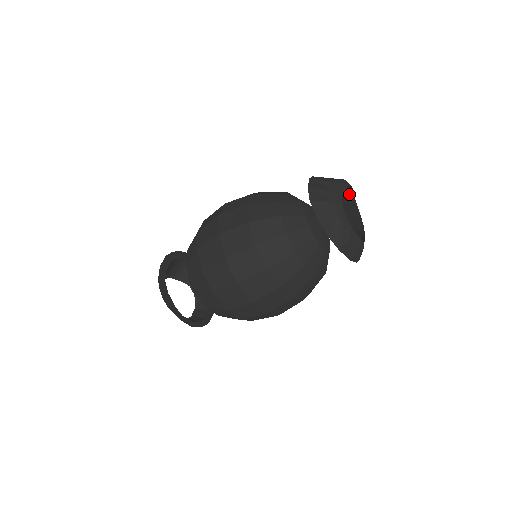
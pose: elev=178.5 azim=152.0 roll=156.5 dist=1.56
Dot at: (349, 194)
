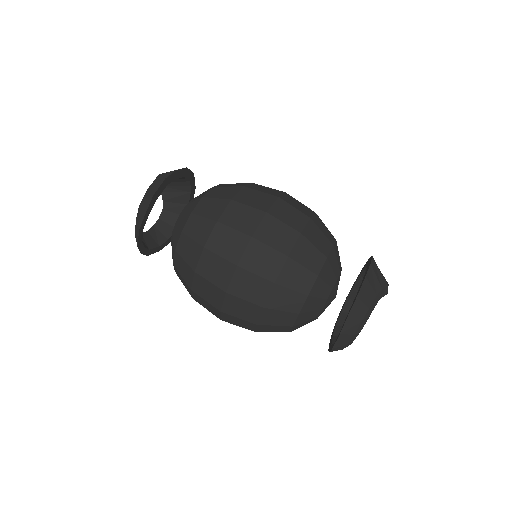
Dot at: occluded
